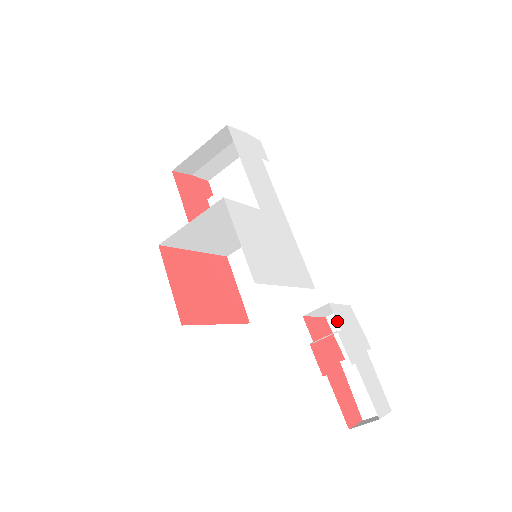
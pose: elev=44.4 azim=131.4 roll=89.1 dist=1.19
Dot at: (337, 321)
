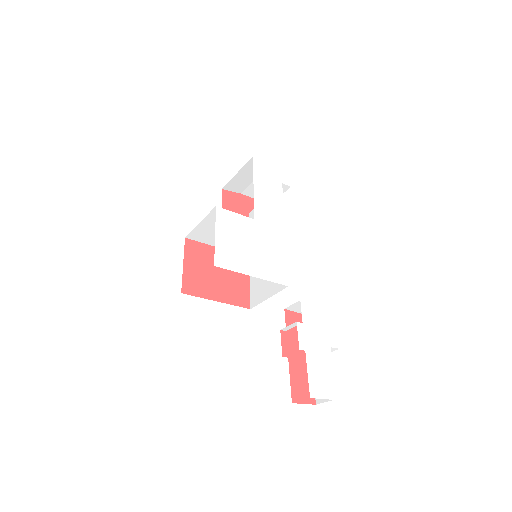
Dot at: (302, 315)
